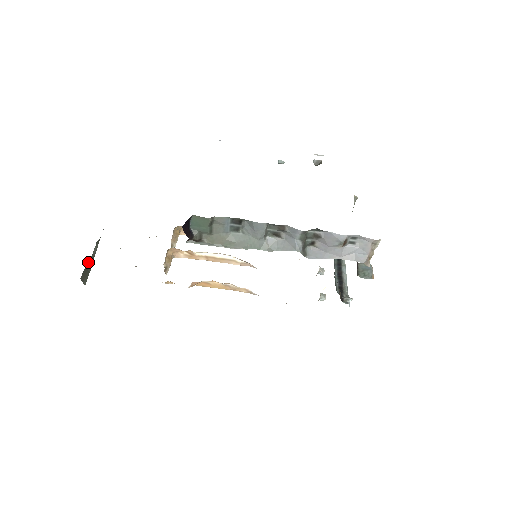
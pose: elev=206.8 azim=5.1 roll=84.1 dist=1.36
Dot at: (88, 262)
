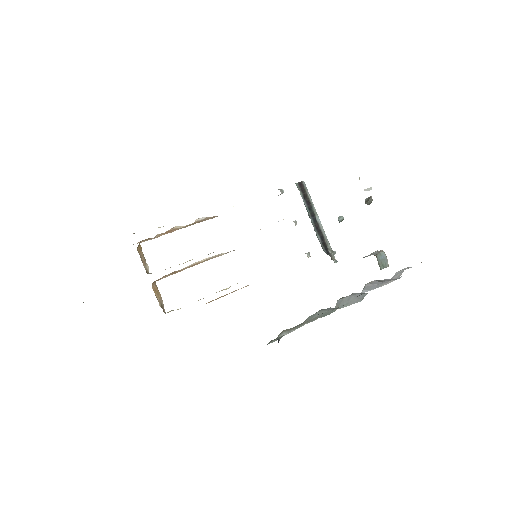
Dot at: occluded
